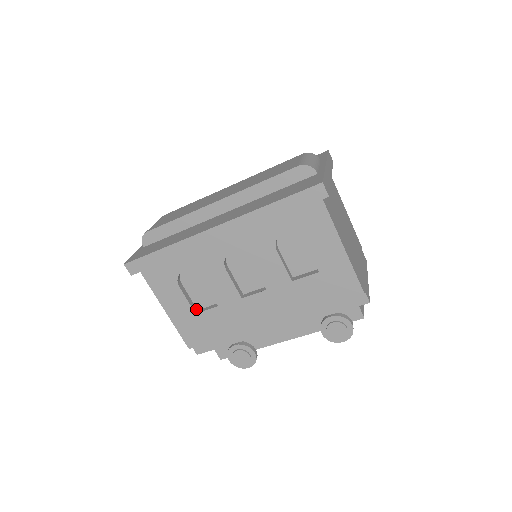
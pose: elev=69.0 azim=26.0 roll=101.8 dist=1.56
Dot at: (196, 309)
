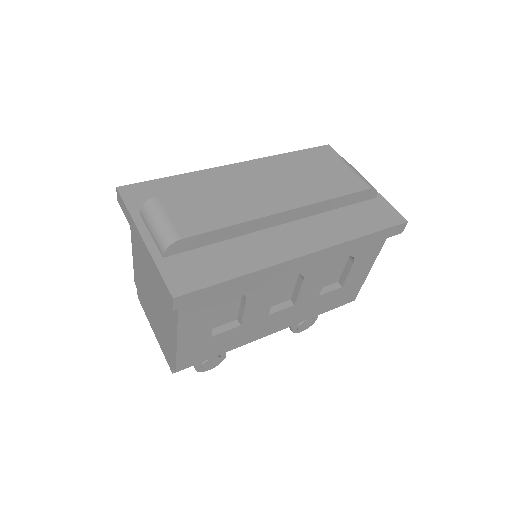
Dot at: occluded
